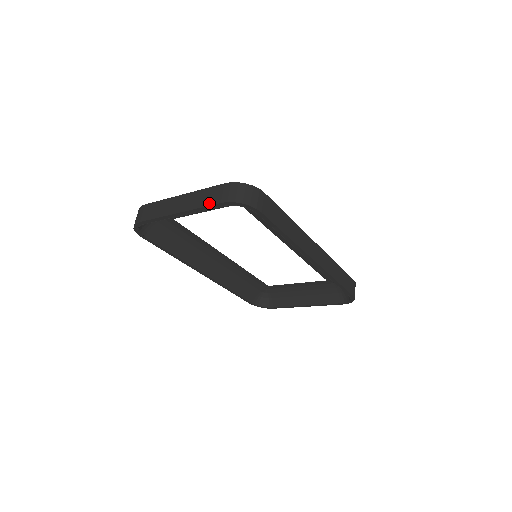
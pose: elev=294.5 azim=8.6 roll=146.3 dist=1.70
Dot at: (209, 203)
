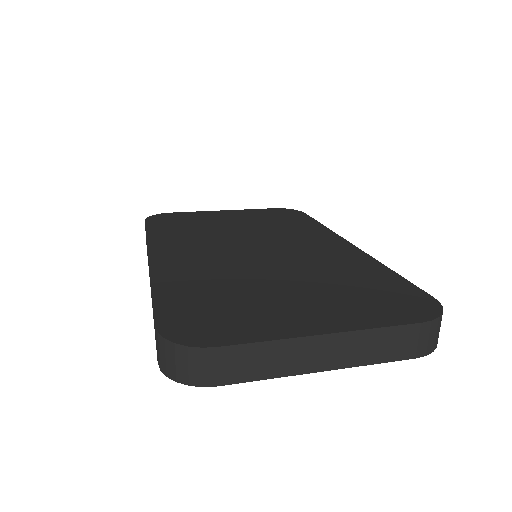
Dot at: (393, 358)
